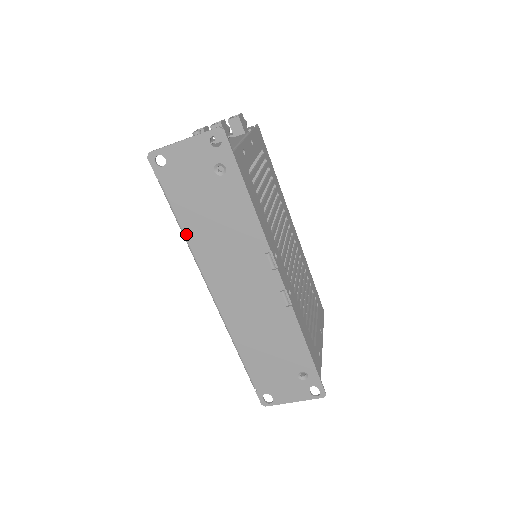
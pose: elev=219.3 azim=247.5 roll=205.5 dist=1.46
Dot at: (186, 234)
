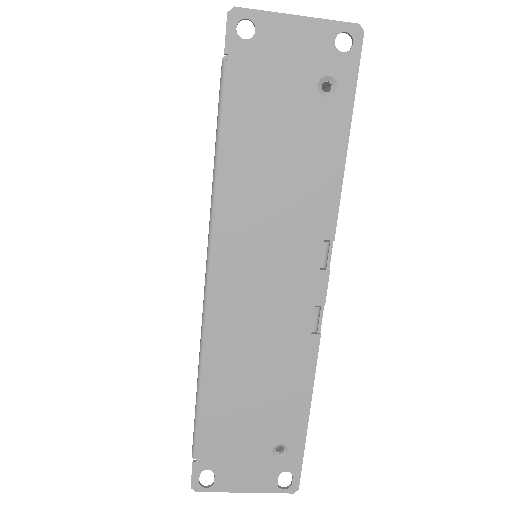
Dot at: (222, 163)
